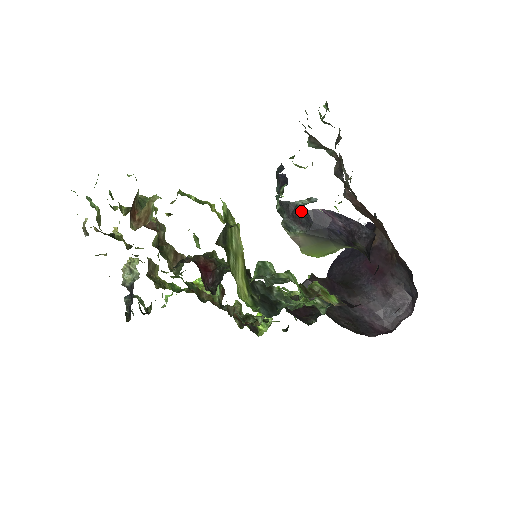
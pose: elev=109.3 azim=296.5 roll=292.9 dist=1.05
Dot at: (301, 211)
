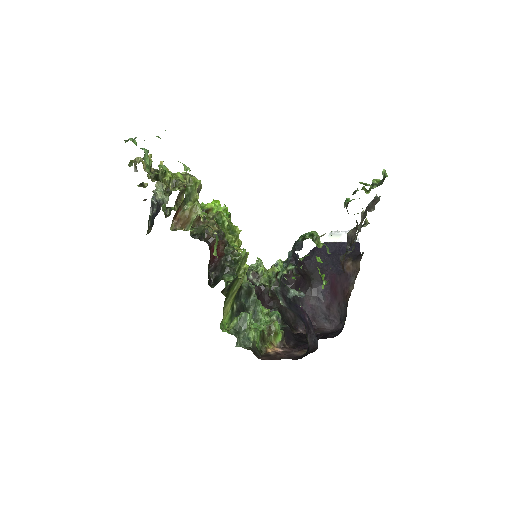
Dot at: (289, 298)
